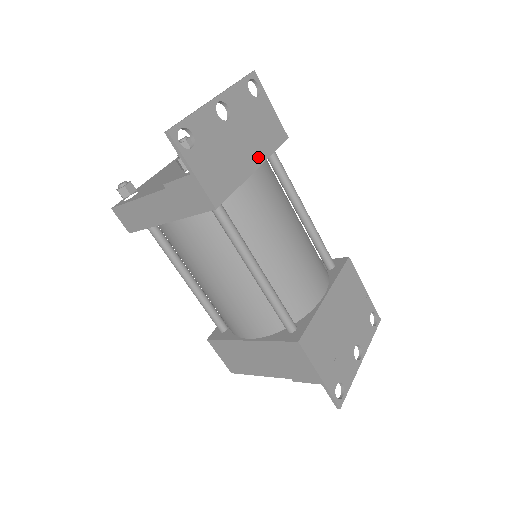
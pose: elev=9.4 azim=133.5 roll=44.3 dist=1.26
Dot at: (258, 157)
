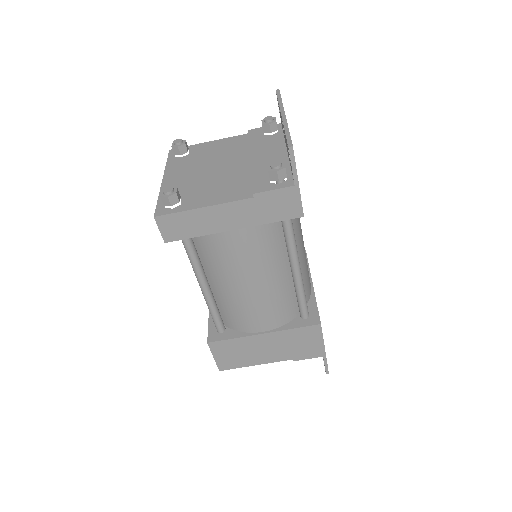
Dot at: occluded
